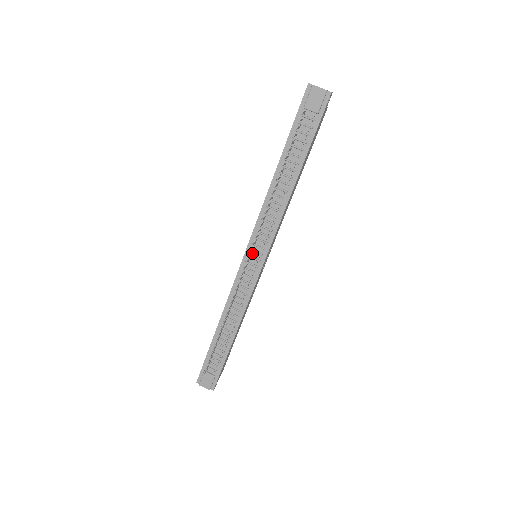
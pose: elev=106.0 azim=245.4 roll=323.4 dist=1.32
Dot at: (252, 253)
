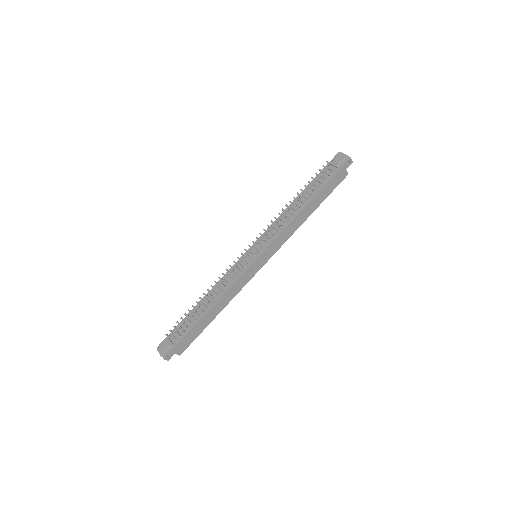
Dot at: (254, 249)
